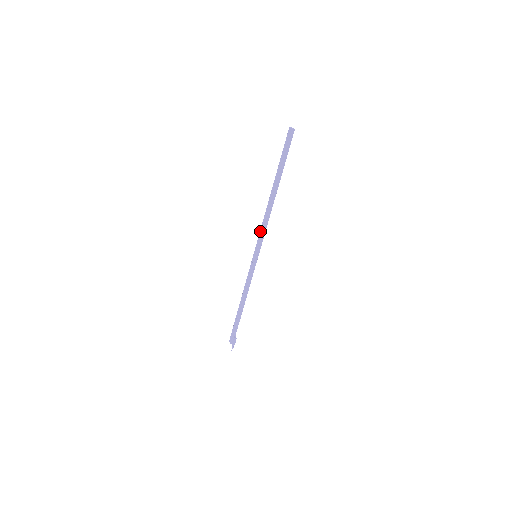
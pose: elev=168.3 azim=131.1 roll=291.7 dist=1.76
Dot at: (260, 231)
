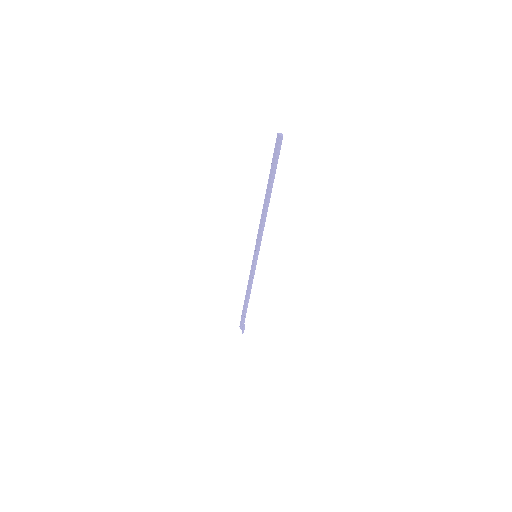
Dot at: (258, 233)
